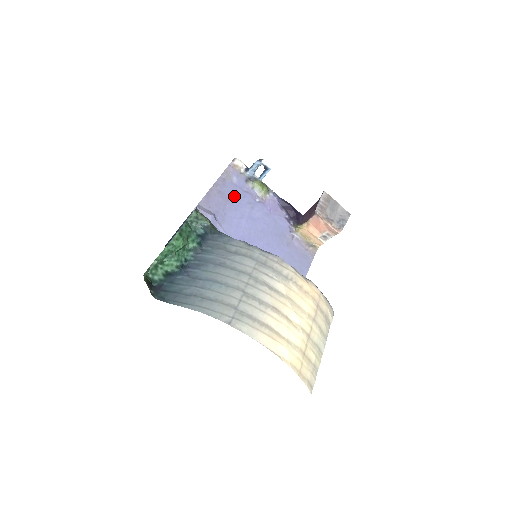
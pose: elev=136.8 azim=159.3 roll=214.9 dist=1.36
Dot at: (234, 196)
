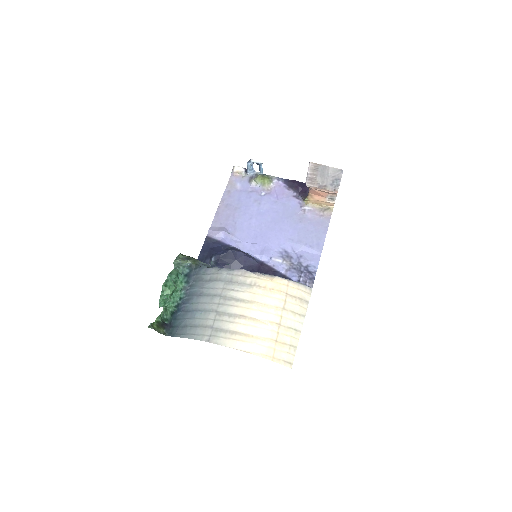
Dot at: (241, 202)
